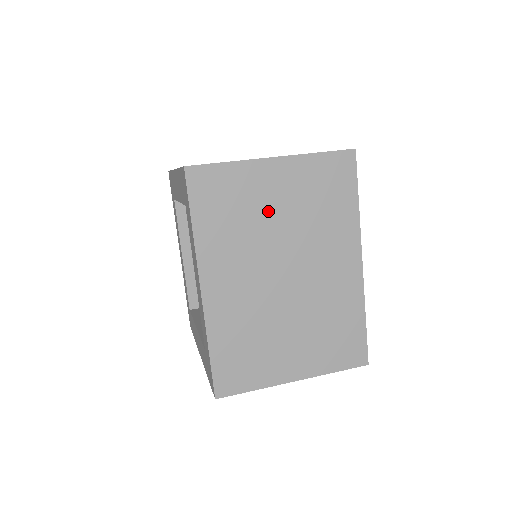
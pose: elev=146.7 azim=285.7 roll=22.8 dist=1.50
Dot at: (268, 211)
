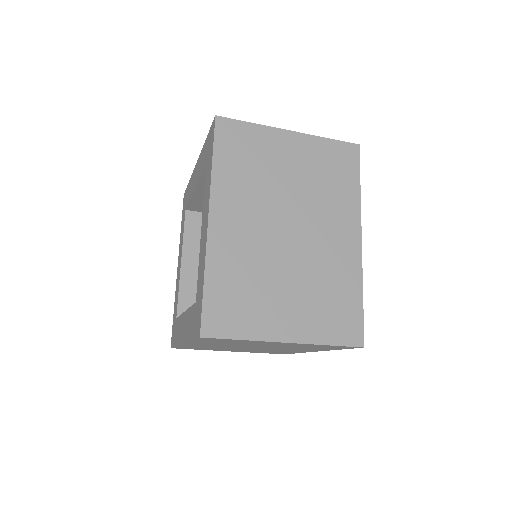
Dot at: (281, 171)
